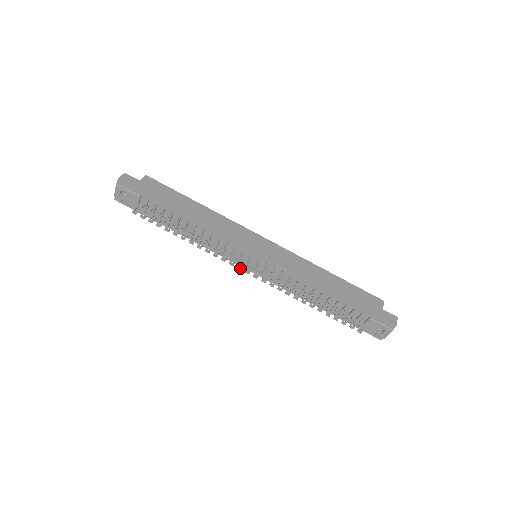
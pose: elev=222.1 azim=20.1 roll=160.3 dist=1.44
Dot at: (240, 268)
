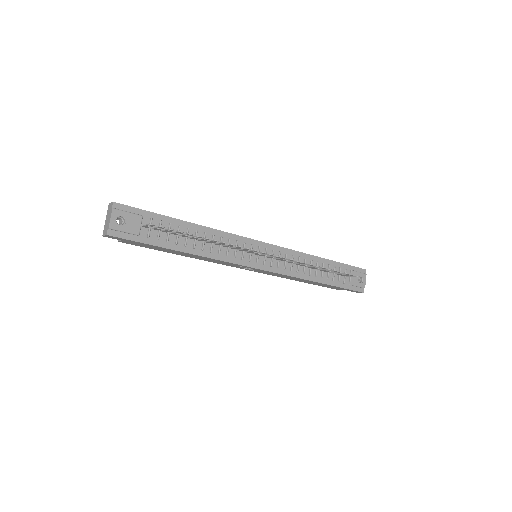
Dot at: (264, 252)
